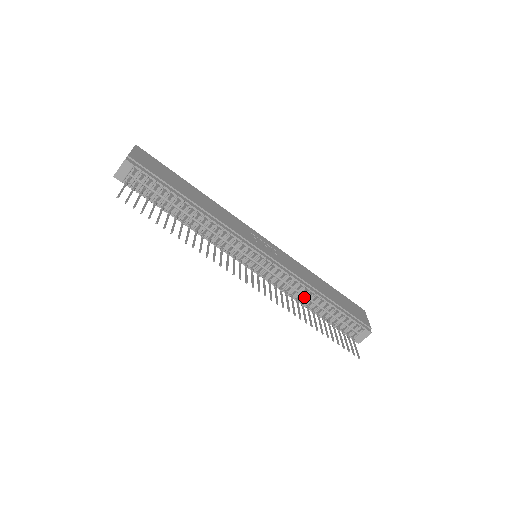
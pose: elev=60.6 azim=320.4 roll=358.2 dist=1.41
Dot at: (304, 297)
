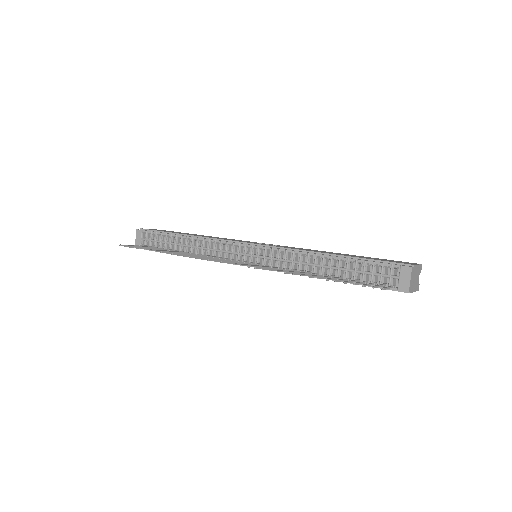
Dot at: (308, 265)
